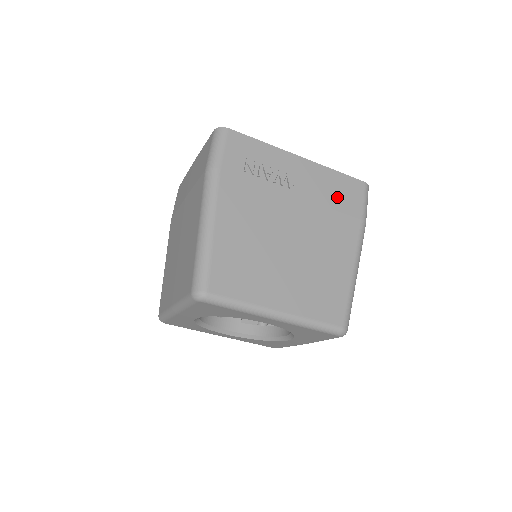
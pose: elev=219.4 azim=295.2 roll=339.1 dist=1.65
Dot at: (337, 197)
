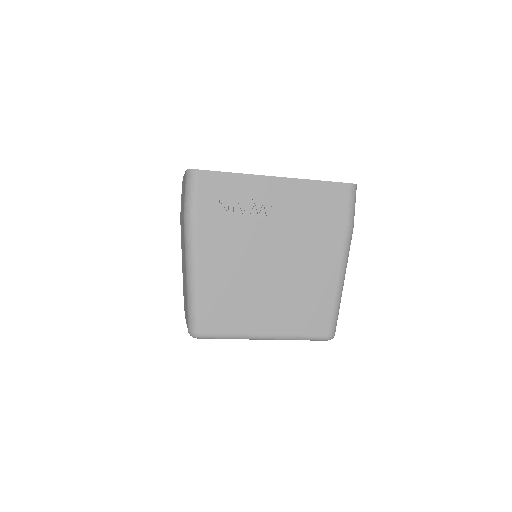
Dot at: (319, 210)
